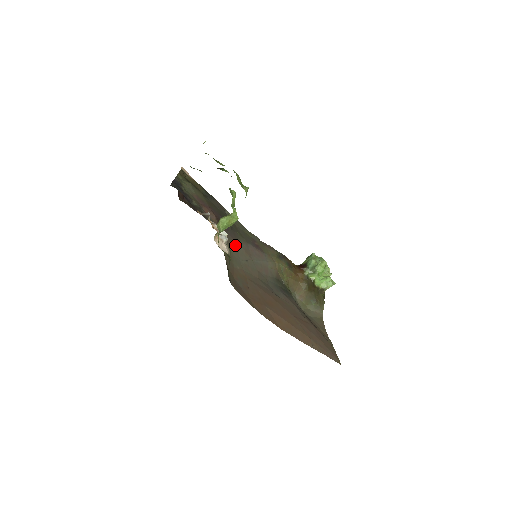
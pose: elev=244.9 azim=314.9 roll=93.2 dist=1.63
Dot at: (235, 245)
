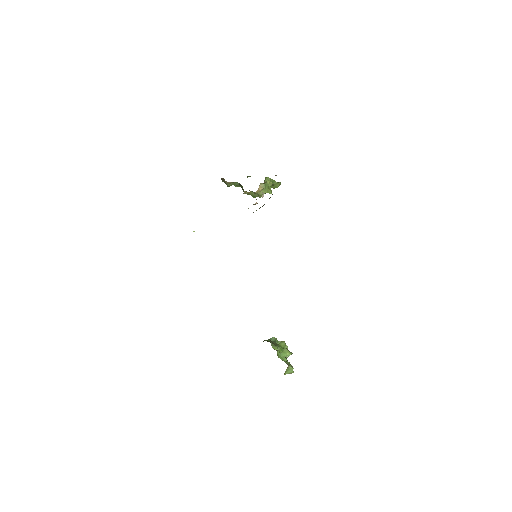
Dot at: occluded
